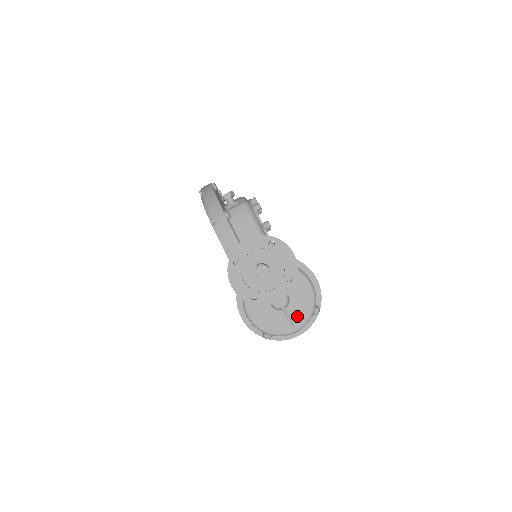
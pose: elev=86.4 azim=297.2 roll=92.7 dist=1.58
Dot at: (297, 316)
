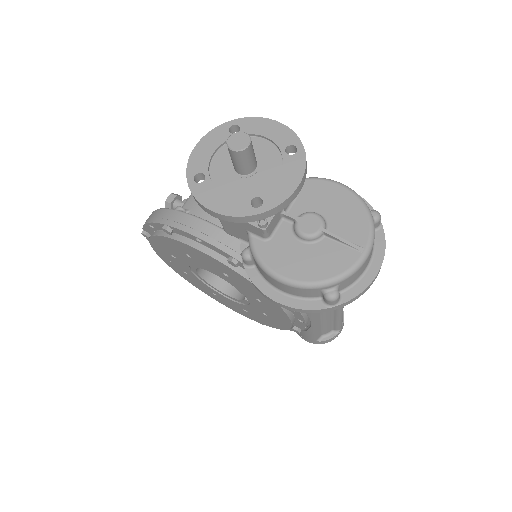
Dot at: (351, 231)
